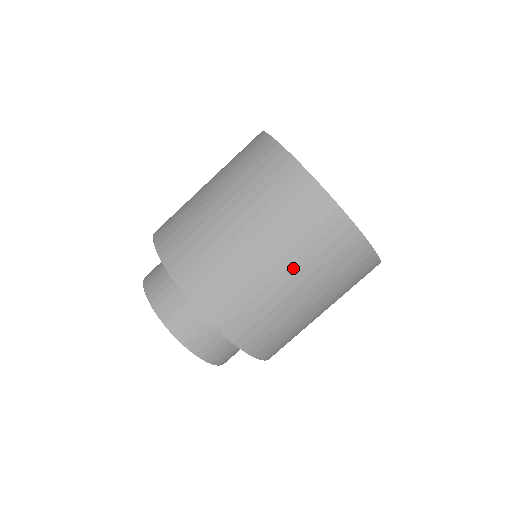
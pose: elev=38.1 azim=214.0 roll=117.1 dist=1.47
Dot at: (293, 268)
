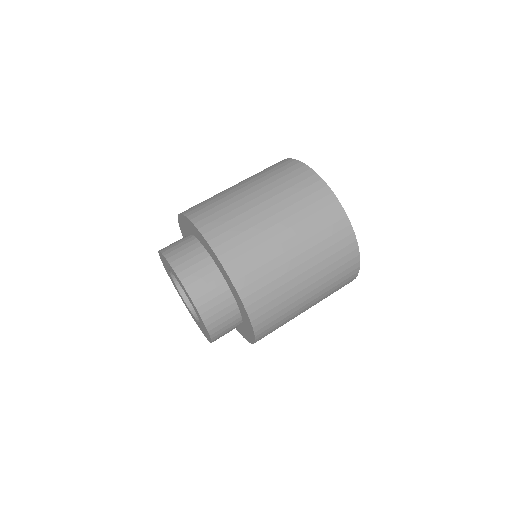
Dot at: (314, 278)
